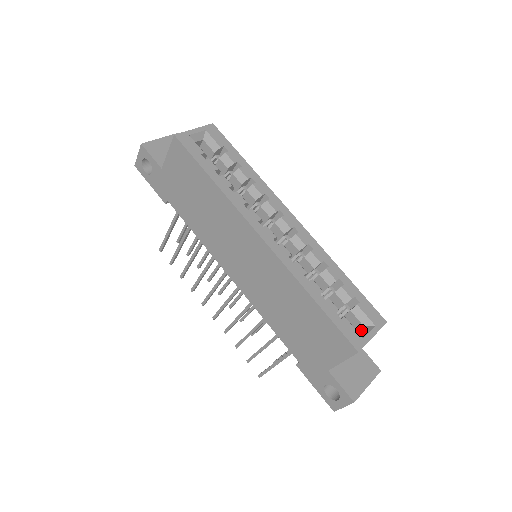
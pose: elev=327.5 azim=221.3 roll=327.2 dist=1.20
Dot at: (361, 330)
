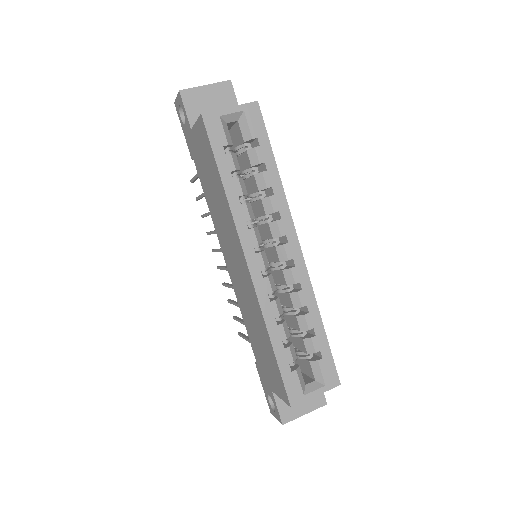
Dot at: (309, 384)
